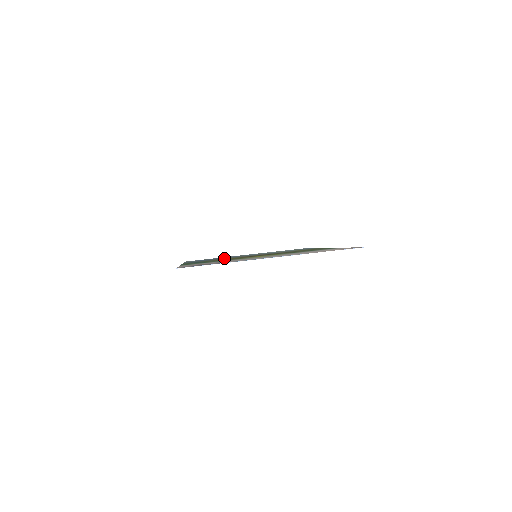
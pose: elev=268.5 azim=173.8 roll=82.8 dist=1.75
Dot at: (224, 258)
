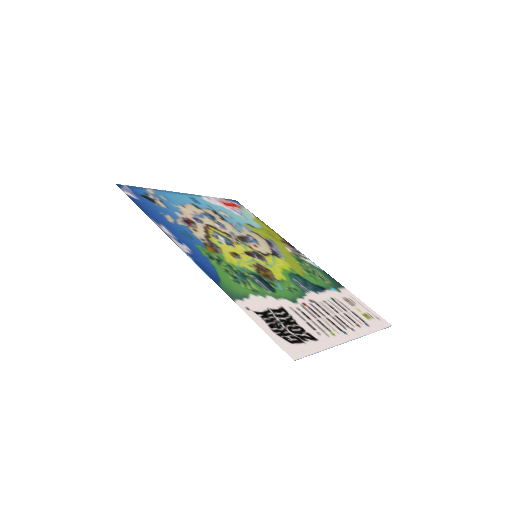
Dot at: (201, 228)
